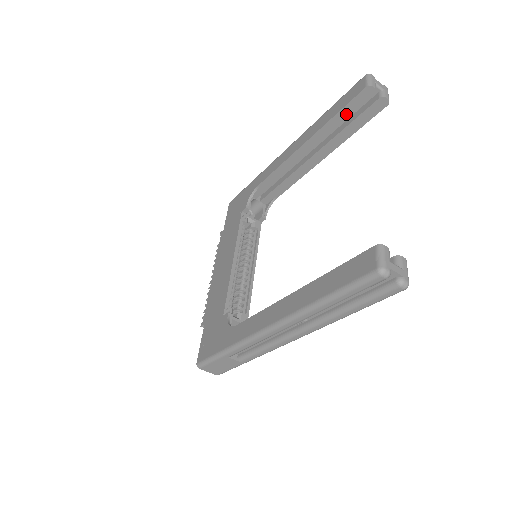
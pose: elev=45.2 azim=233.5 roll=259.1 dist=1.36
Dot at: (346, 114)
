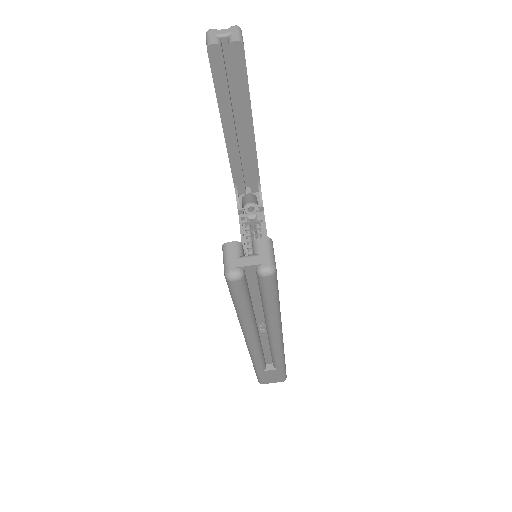
Dot at: (222, 82)
